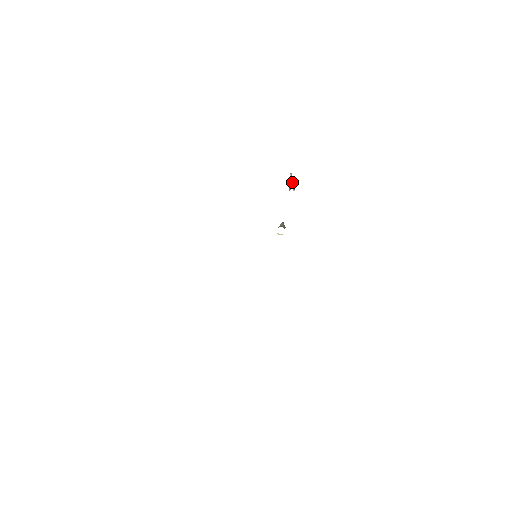
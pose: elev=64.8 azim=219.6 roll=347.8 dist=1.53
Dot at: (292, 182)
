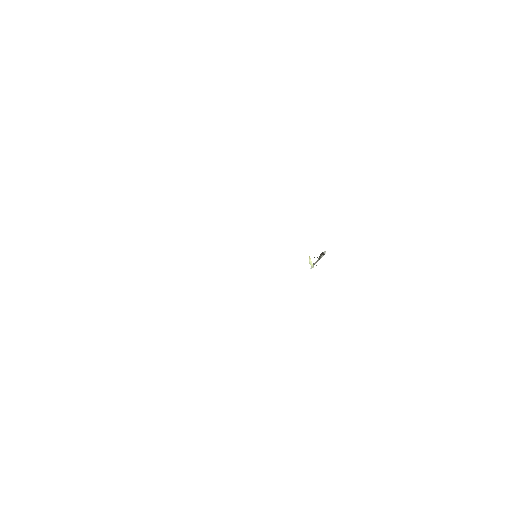
Dot at: occluded
